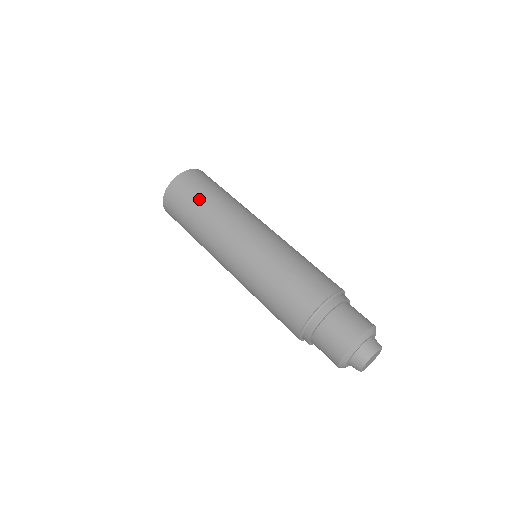
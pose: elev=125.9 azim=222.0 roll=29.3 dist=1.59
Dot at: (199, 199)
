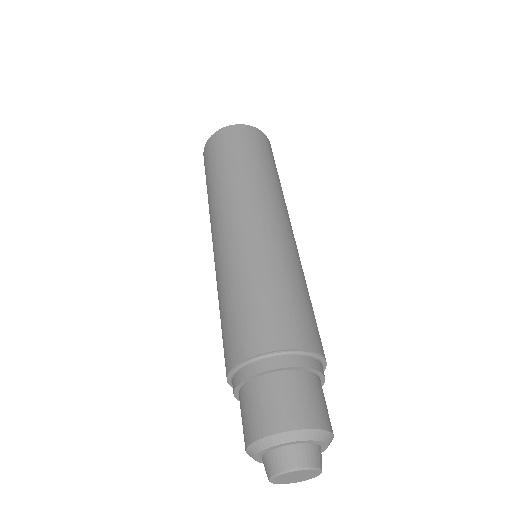
Dot at: (249, 155)
